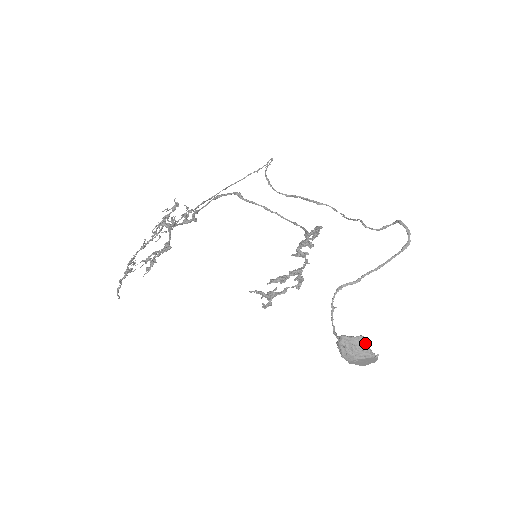
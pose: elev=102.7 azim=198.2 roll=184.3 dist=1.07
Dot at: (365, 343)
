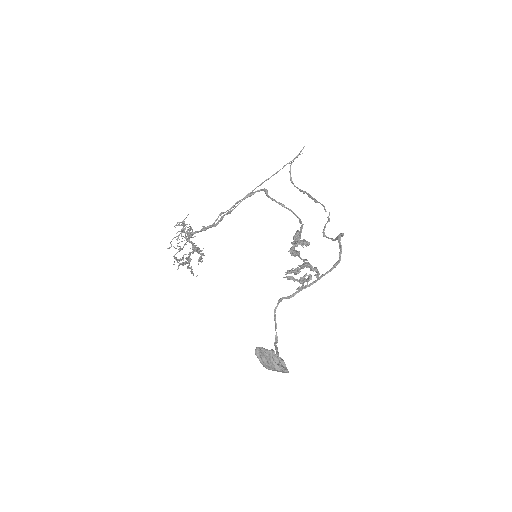
Dot at: (271, 357)
